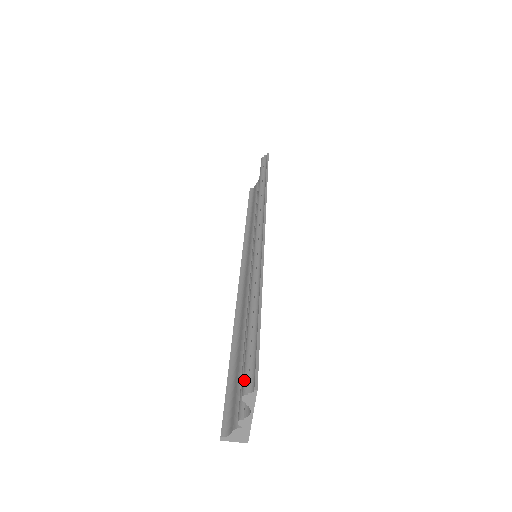
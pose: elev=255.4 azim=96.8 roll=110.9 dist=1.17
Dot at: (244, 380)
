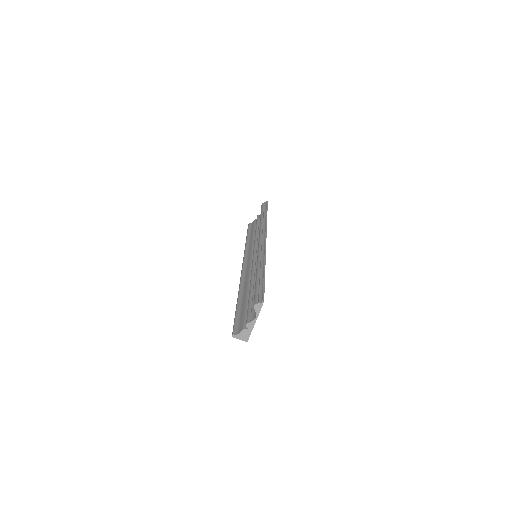
Dot at: (255, 299)
